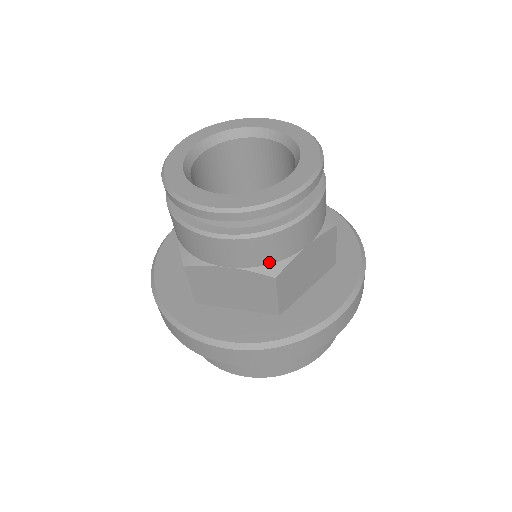
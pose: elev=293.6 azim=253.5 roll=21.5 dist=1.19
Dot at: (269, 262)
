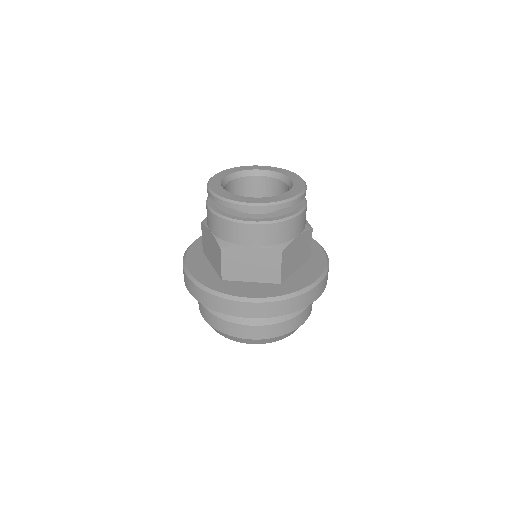
Dot at: (277, 243)
